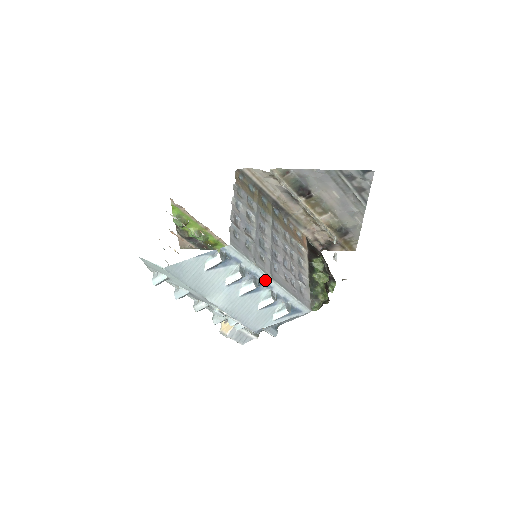
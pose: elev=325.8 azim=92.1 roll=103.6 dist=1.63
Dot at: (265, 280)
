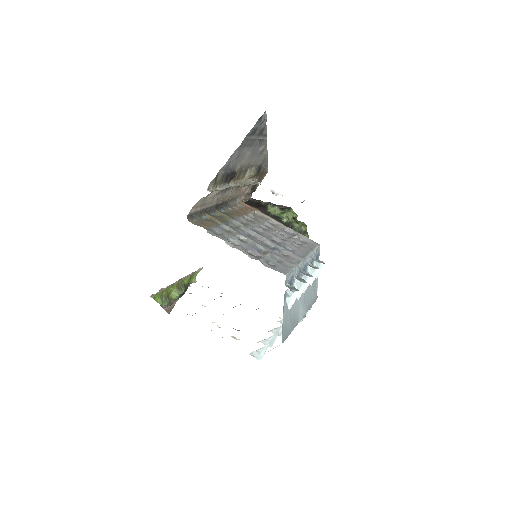
Dot at: (303, 265)
